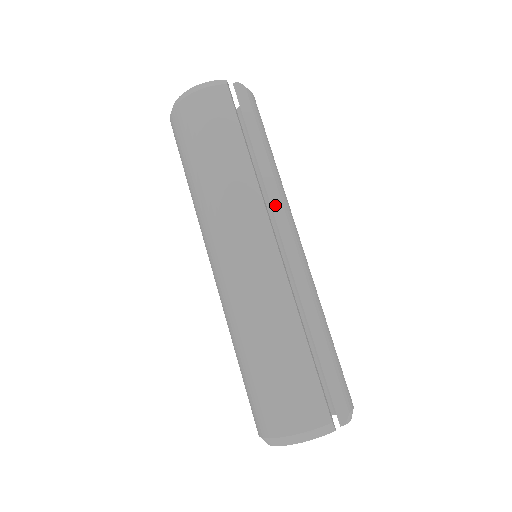
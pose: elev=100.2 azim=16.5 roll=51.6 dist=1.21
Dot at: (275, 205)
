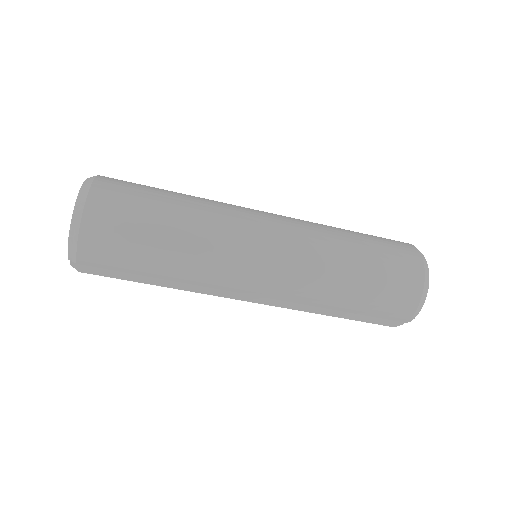
Dot at: occluded
